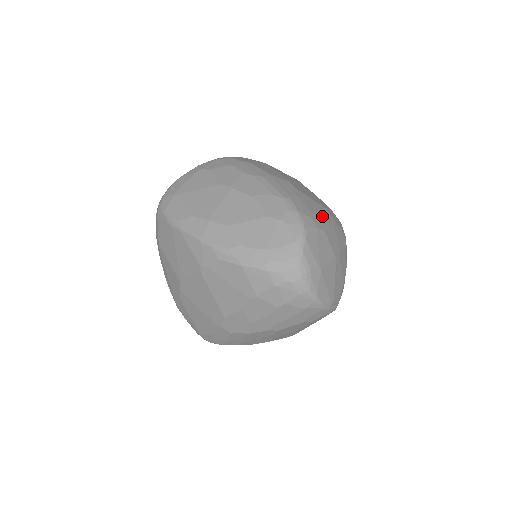
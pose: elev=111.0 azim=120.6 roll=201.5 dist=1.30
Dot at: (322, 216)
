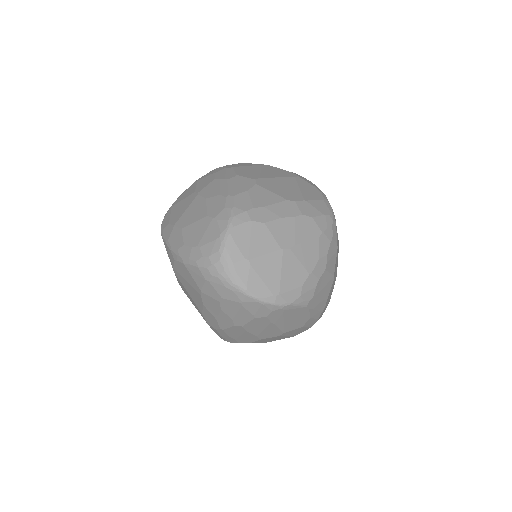
Dot at: (274, 209)
